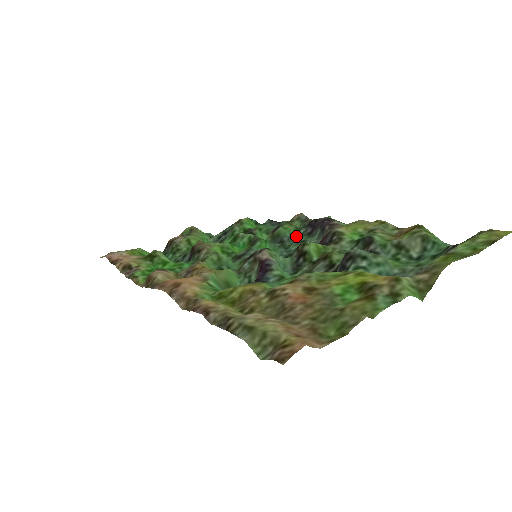
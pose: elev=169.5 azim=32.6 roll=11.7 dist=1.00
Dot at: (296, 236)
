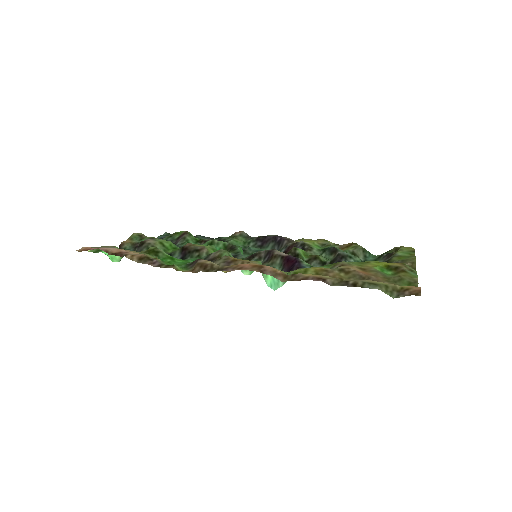
Dot at: (250, 247)
